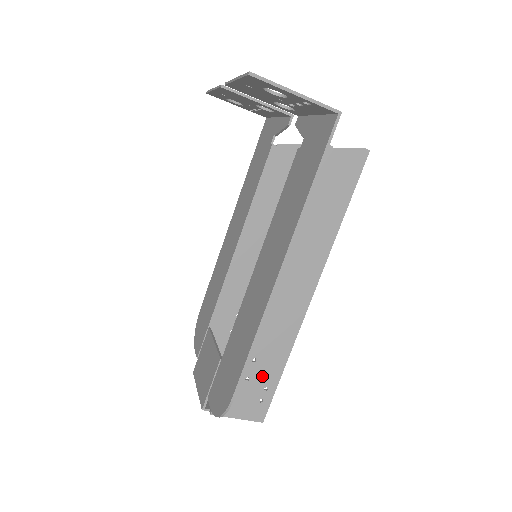
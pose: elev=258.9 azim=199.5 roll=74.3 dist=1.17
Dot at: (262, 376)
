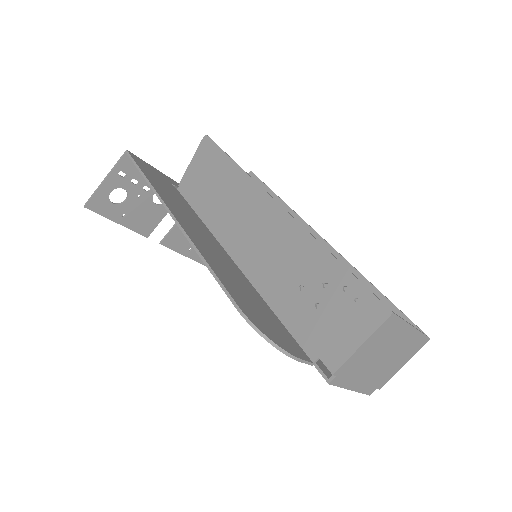
Dot at: (326, 287)
